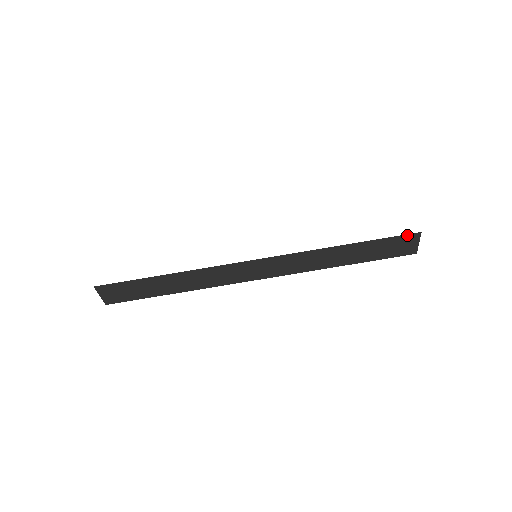
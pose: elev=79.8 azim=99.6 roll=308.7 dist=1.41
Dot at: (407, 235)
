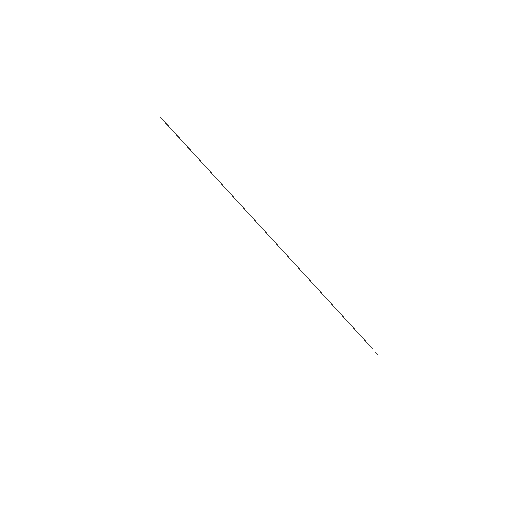
Dot at: occluded
